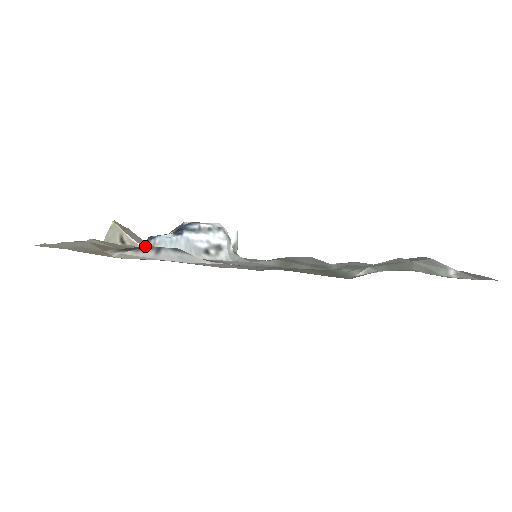
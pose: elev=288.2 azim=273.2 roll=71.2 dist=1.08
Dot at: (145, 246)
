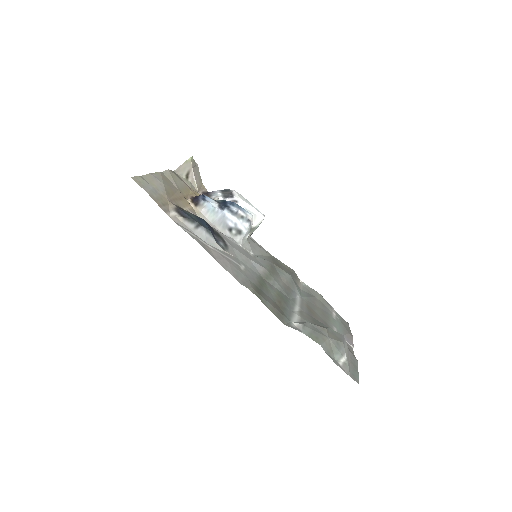
Dot at: (192, 219)
